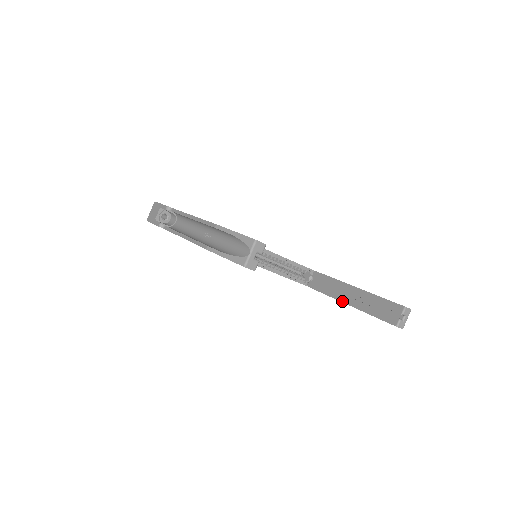
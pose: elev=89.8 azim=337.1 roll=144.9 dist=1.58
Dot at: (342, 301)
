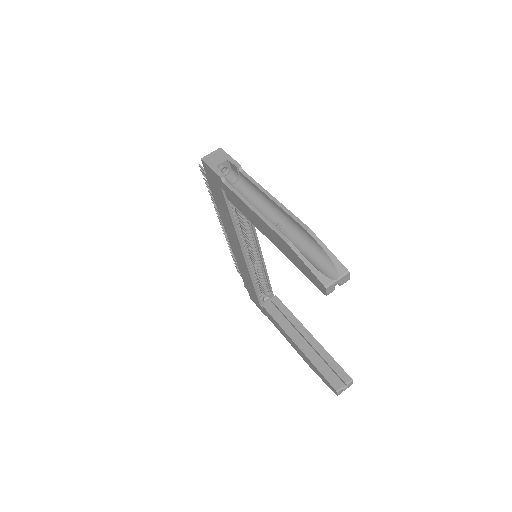
Dot at: (293, 339)
